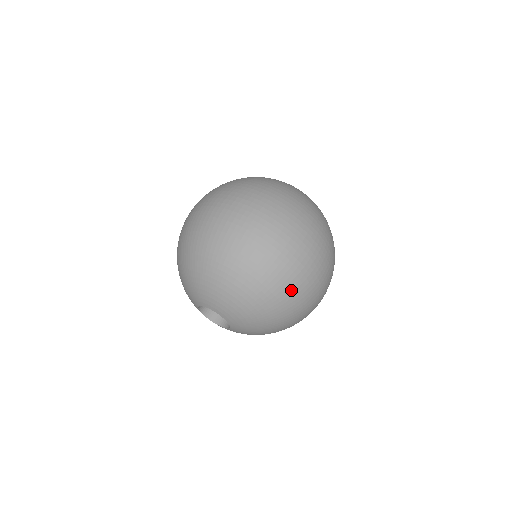
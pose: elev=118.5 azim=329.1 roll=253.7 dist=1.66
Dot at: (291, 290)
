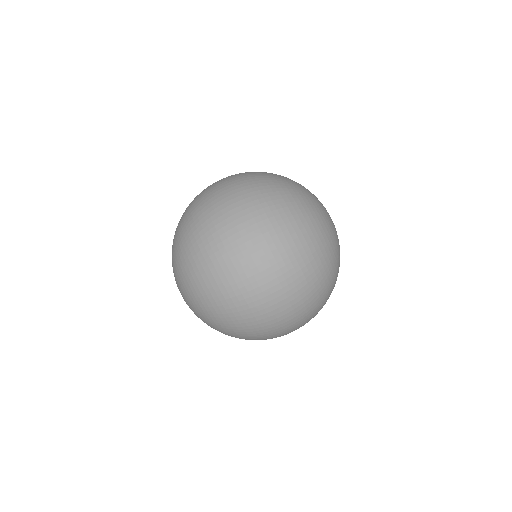
Dot at: (253, 336)
